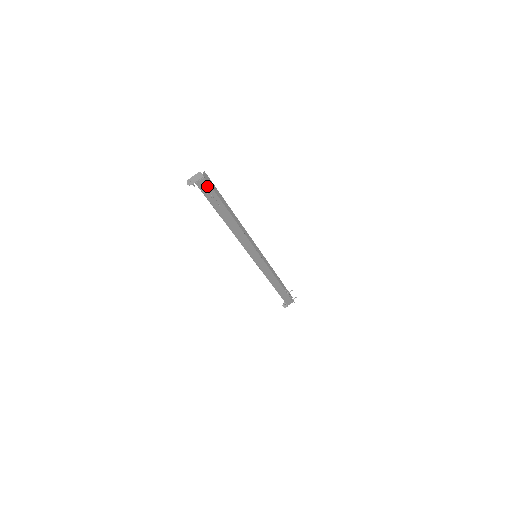
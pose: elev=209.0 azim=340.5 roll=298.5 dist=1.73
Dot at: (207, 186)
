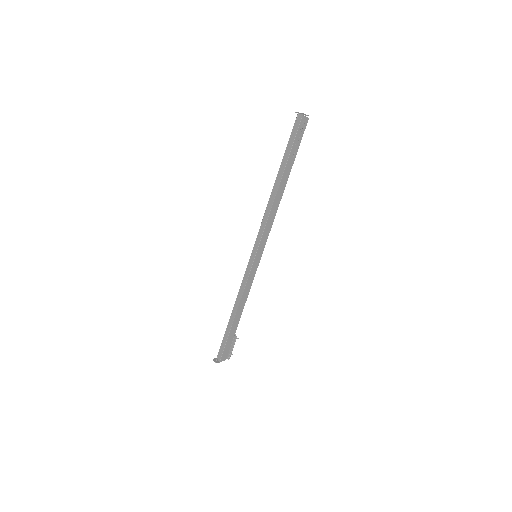
Dot at: (303, 129)
